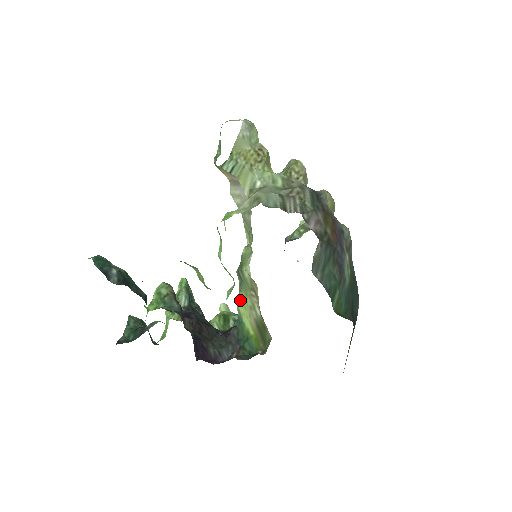
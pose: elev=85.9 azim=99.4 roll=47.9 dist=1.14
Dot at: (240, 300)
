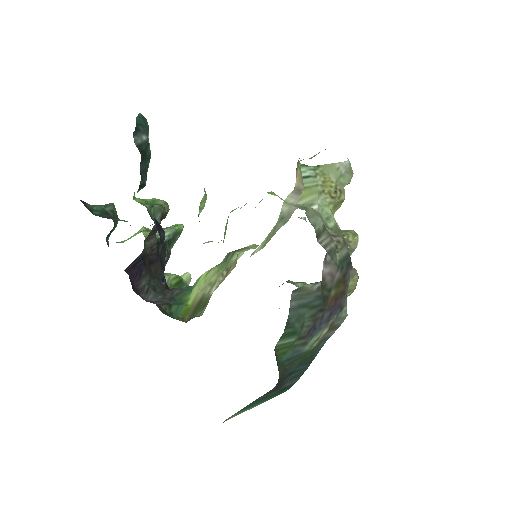
Dot at: (208, 272)
